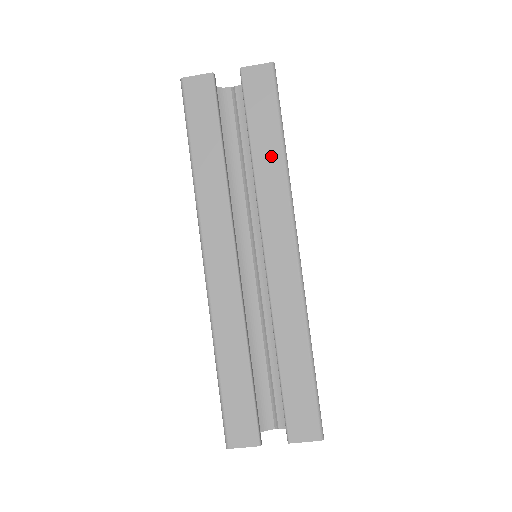
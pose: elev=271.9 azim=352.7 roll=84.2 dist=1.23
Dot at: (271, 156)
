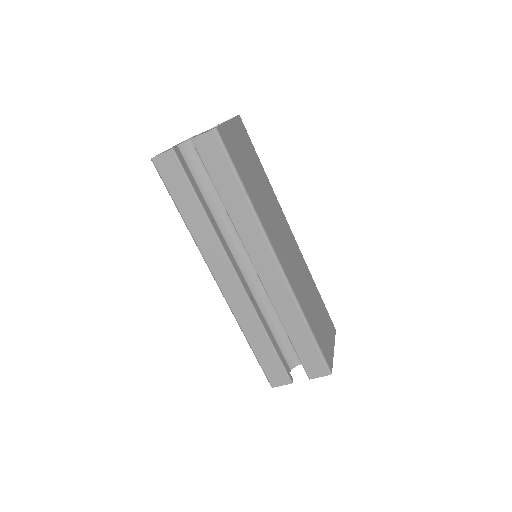
Dot at: (238, 203)
